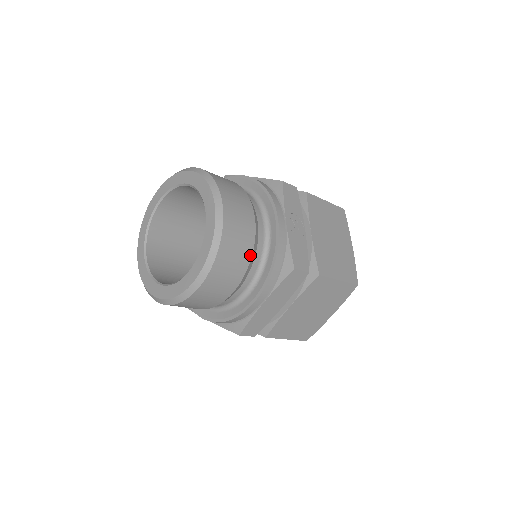
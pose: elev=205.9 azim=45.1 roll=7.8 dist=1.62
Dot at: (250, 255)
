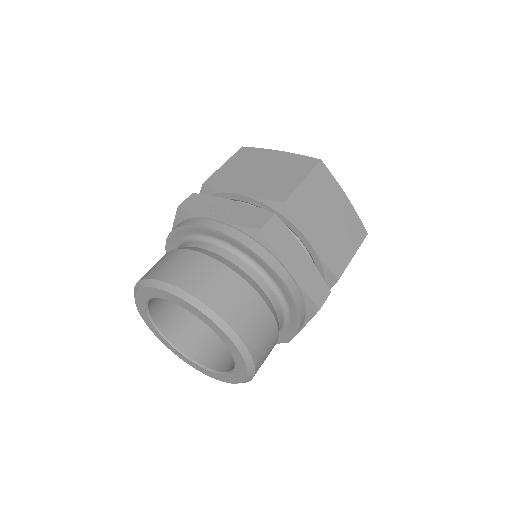
Dot at: (230, 271)
